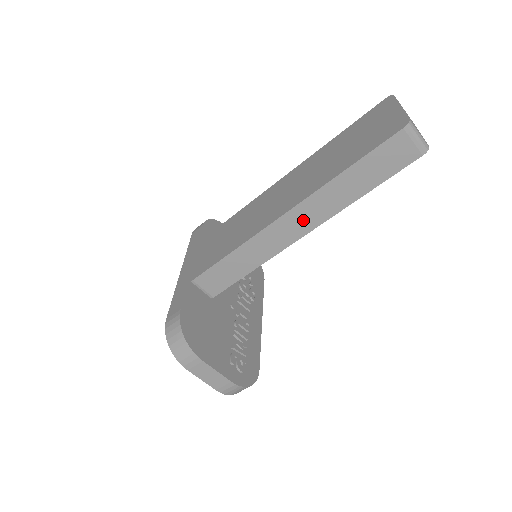
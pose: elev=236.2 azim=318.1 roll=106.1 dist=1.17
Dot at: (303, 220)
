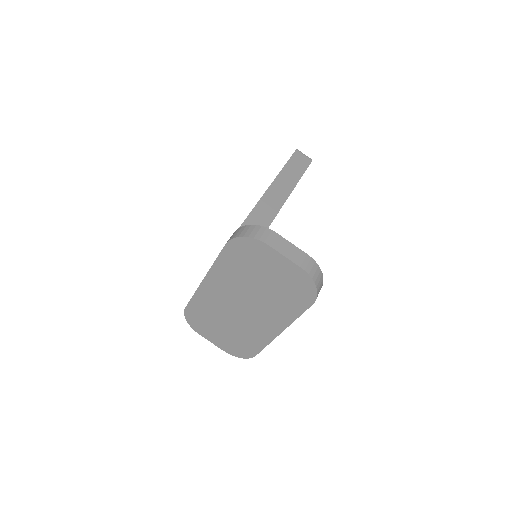
Dot at: (277, 195)
